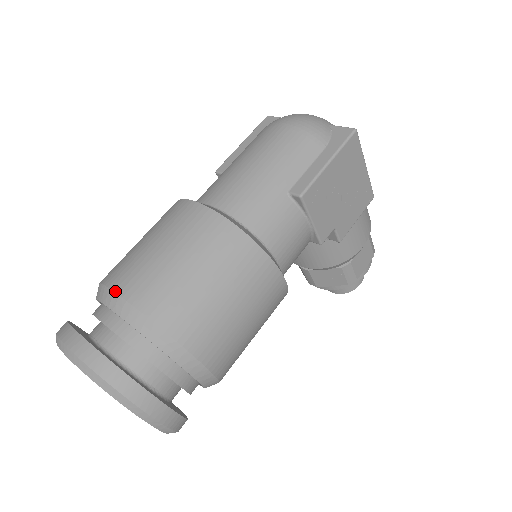
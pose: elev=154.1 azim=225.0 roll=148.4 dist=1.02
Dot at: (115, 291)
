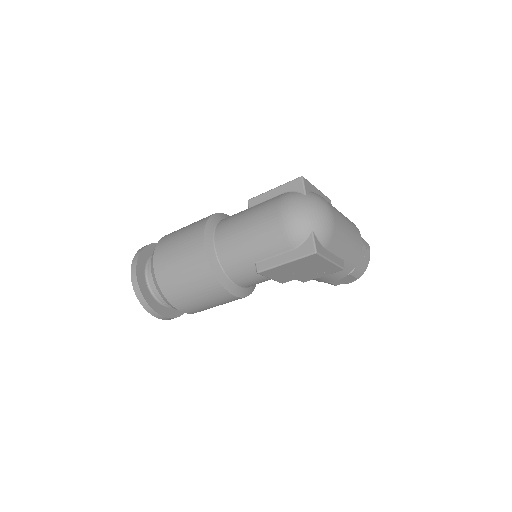
Dot at: (153, 263)
